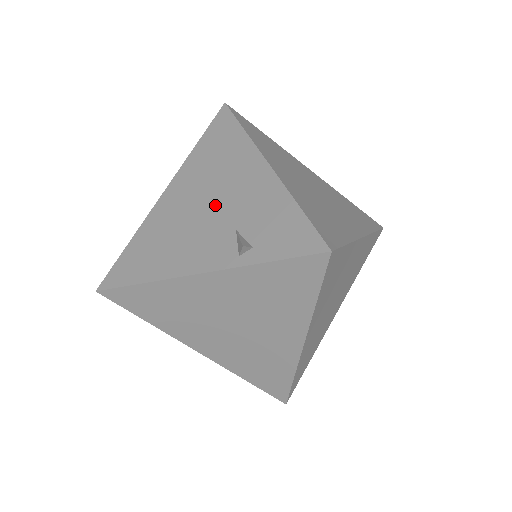
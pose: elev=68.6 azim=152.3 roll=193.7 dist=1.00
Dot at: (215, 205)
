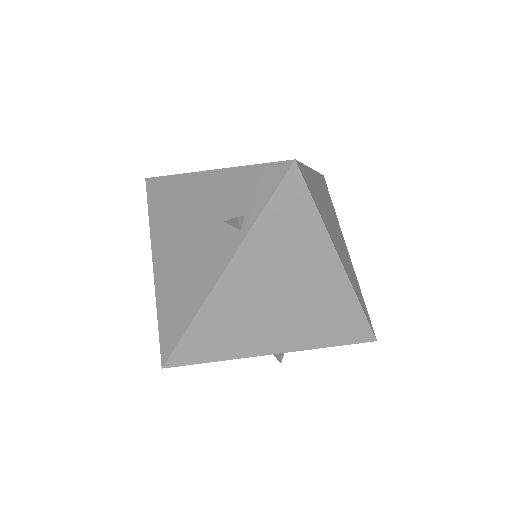
Dot at: (195, 227)
